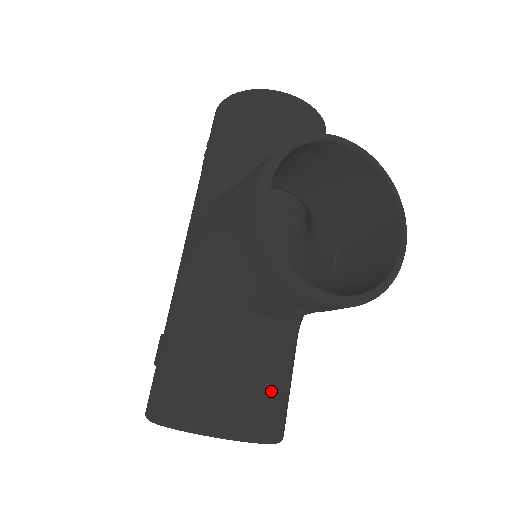
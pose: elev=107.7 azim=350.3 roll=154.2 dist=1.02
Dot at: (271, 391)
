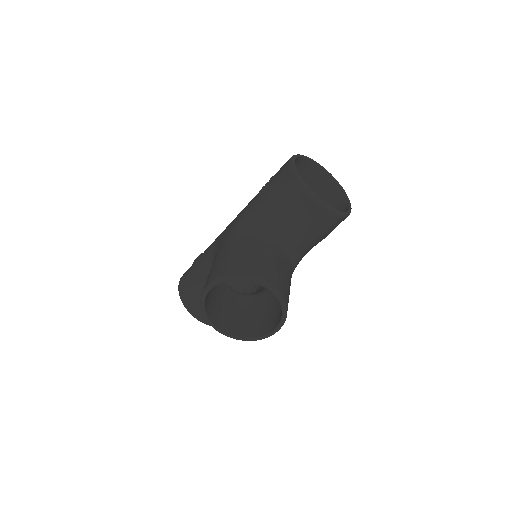
Dot at: occluded
